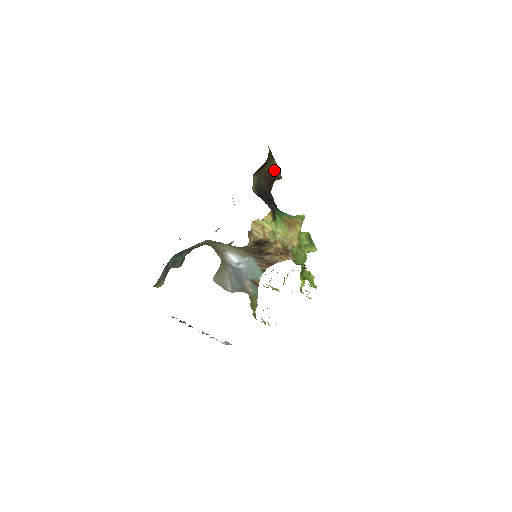
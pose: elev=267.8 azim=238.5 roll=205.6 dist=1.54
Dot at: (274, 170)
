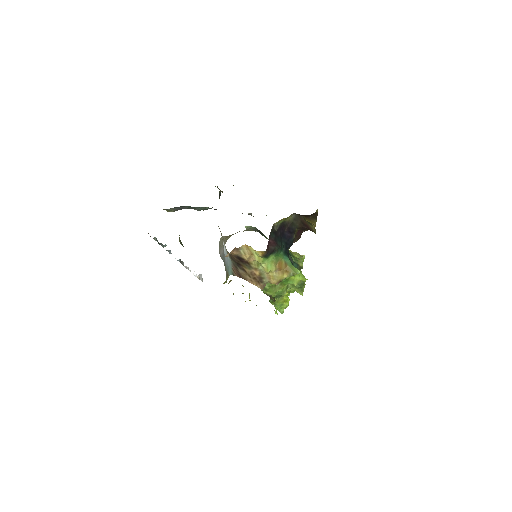
Dot at: (312, 224)
